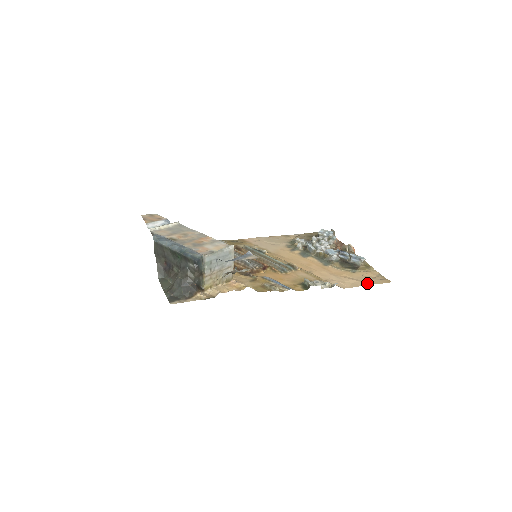
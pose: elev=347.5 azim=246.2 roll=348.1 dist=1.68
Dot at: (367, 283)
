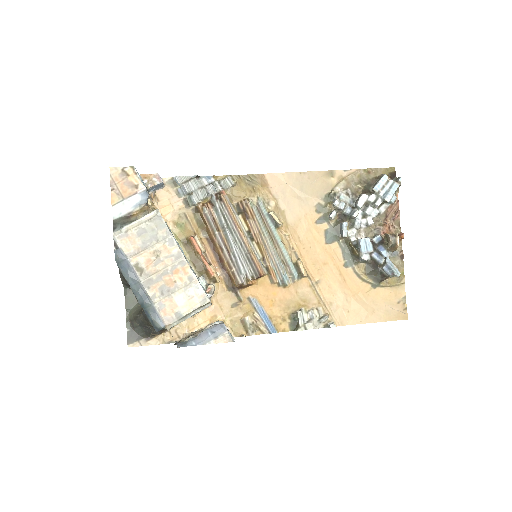
Dot at: (376, 318)
